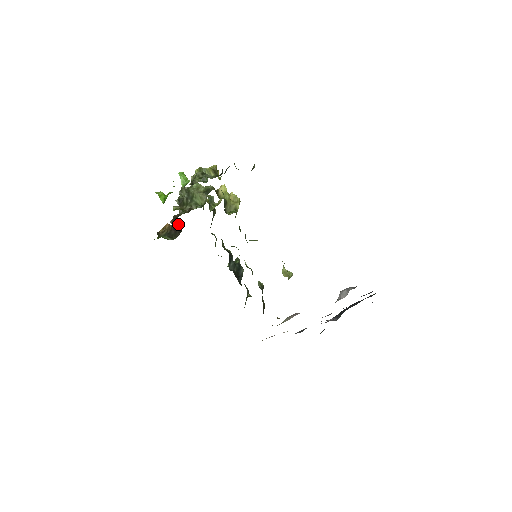
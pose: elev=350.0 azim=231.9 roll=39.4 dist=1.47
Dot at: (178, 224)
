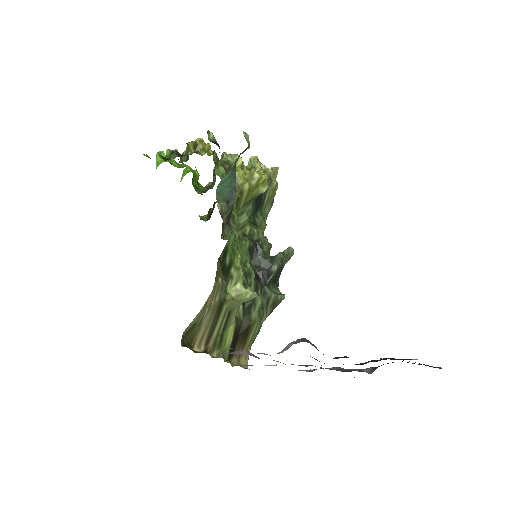
Dot at: occluded
